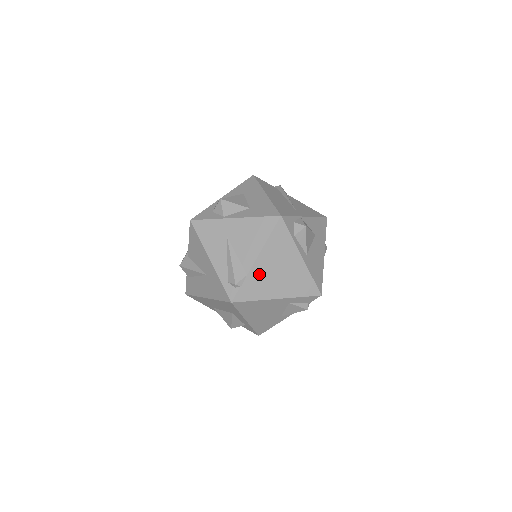
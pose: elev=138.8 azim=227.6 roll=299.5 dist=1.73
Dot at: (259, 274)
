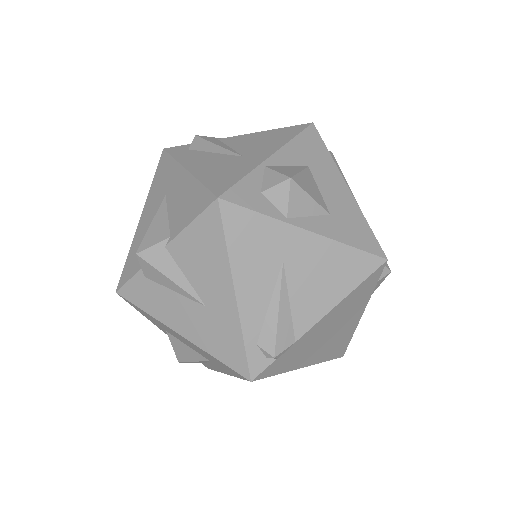
Dot at: (308, 339)
